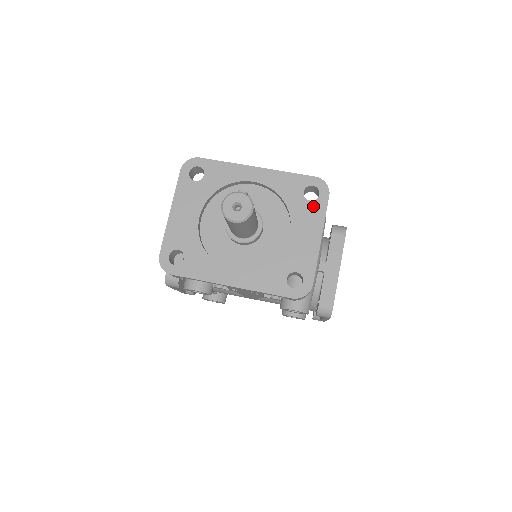
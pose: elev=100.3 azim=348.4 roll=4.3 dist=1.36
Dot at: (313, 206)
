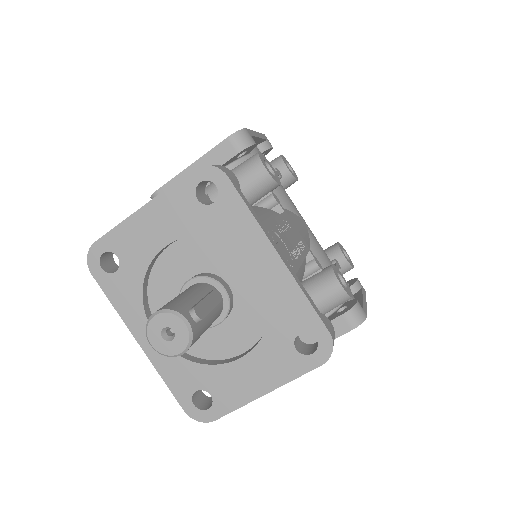
Dot at: (293, 358)
